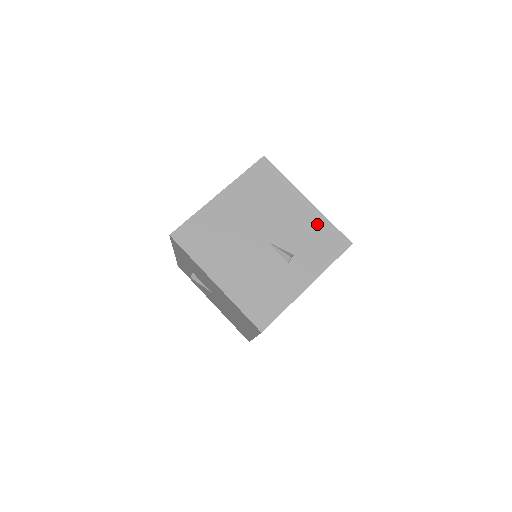
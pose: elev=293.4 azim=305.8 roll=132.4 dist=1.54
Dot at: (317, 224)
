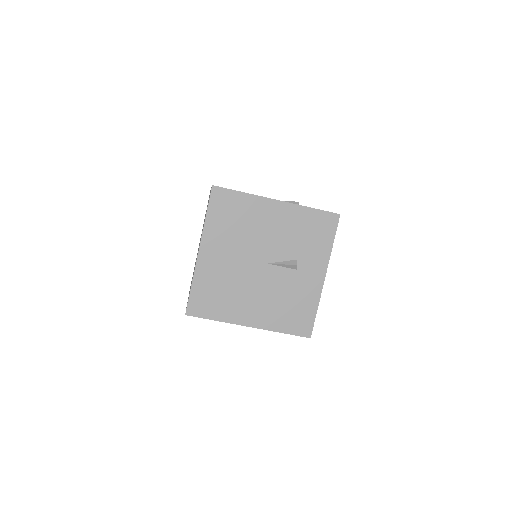
Dot at: (300, 218)
